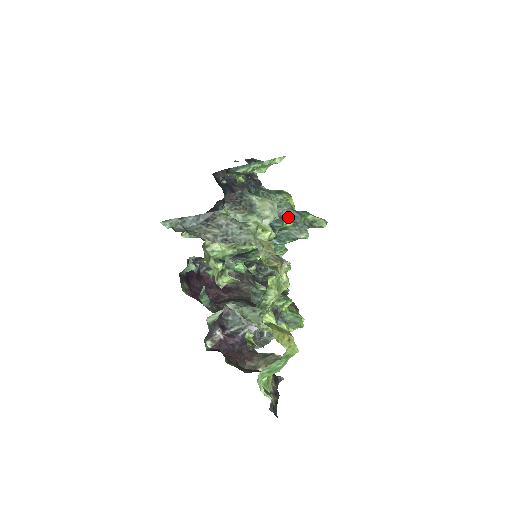
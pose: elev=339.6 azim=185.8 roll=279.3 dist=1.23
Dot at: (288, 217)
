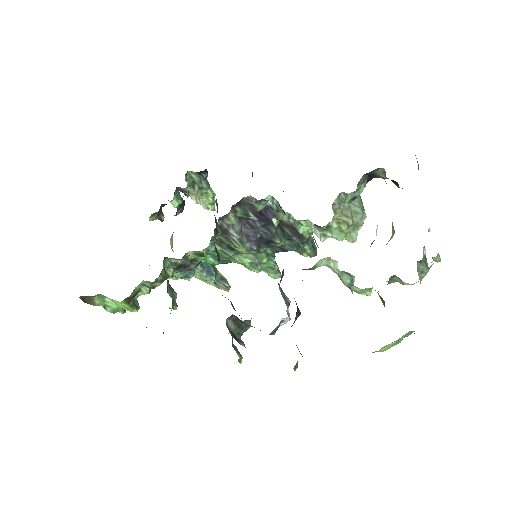
Dot at: (312, 245)
